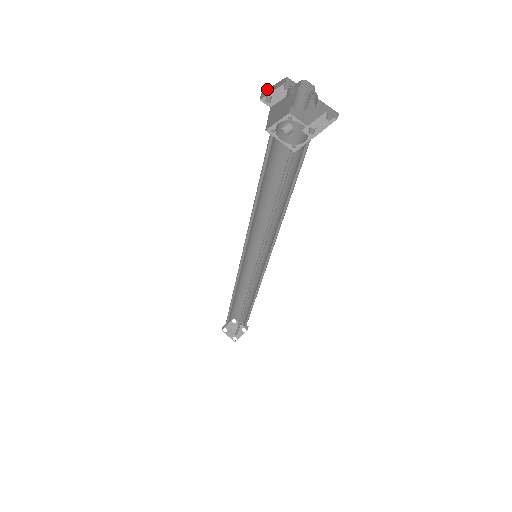
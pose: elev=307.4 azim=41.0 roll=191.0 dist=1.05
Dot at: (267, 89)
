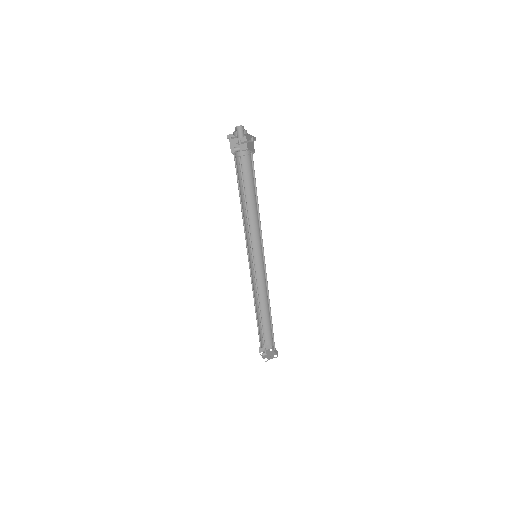
Dot at: (231, 134)
